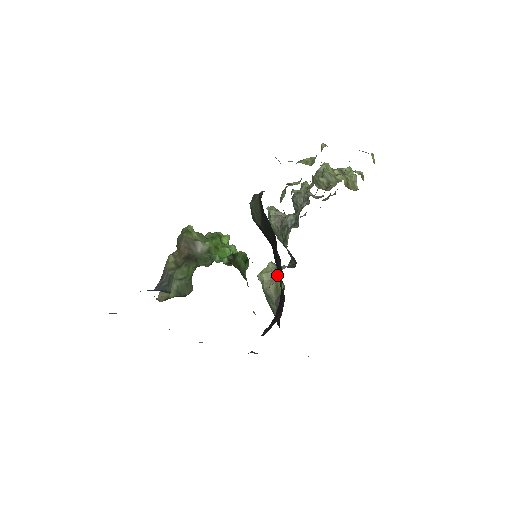
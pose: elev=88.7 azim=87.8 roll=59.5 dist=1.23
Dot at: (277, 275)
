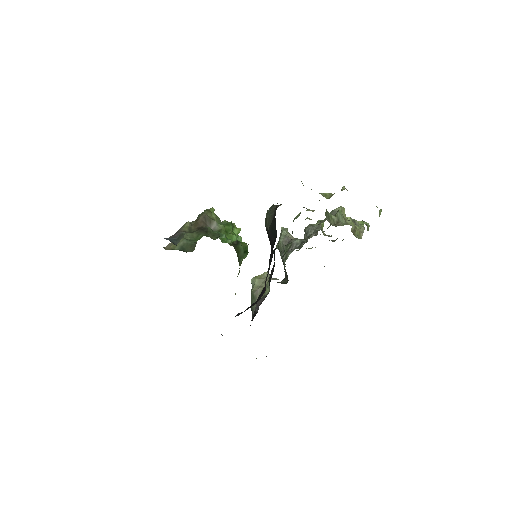
Dot at: occluded
